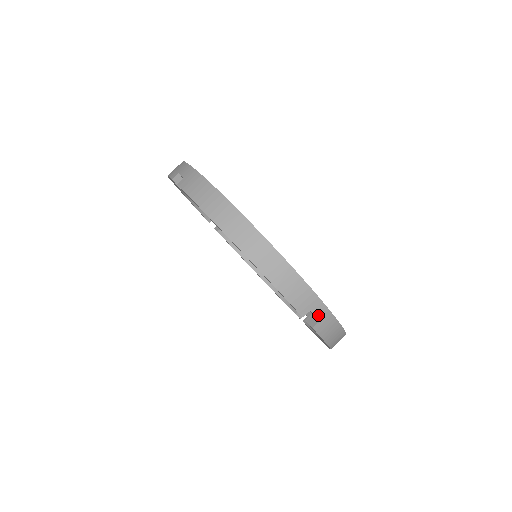
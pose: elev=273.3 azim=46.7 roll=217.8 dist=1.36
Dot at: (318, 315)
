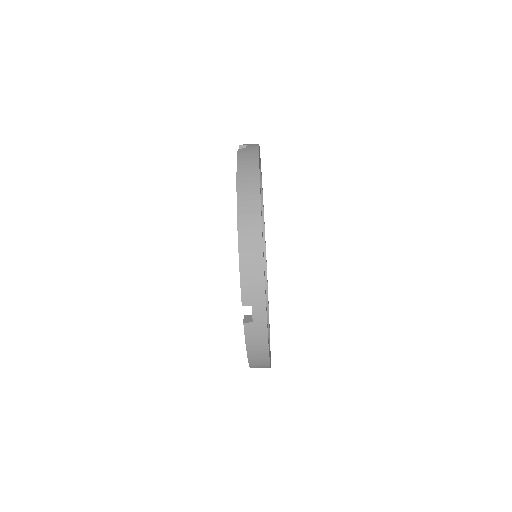
Dot at: (255, 315)
